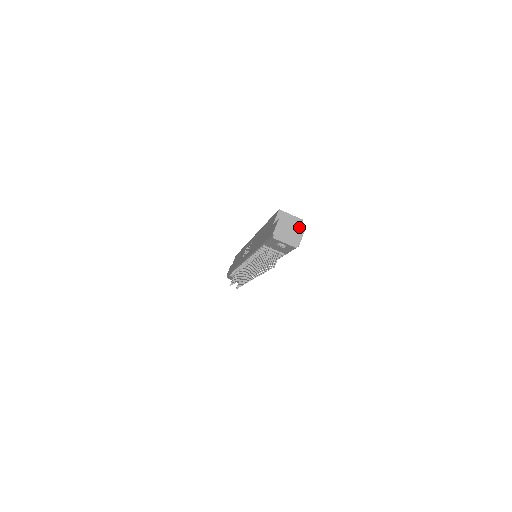
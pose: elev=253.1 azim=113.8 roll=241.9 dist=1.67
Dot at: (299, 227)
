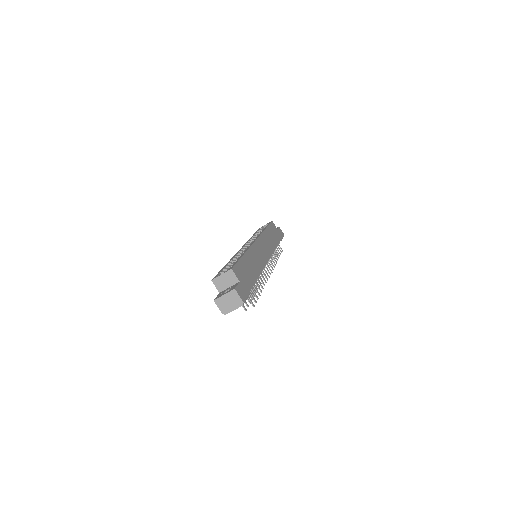
Dot at: (230, 291)
